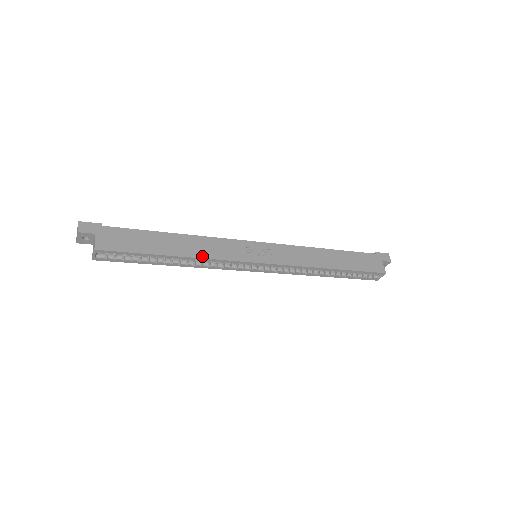
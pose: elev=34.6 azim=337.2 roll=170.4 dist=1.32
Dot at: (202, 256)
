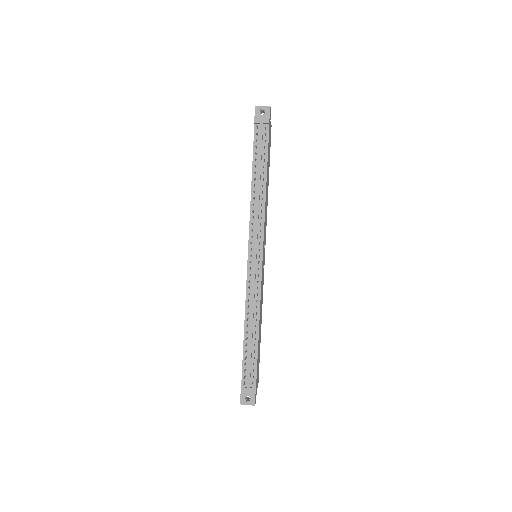
Dot at: occluded
